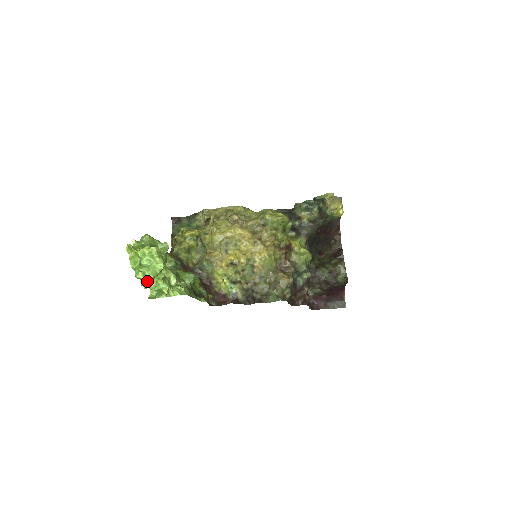
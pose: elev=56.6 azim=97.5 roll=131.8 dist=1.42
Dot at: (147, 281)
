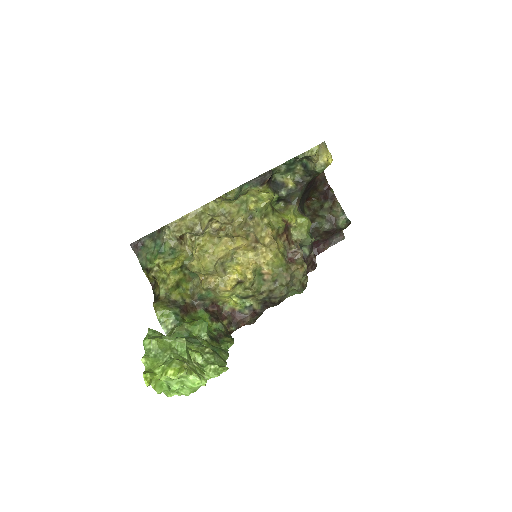
Dot at: occluded
